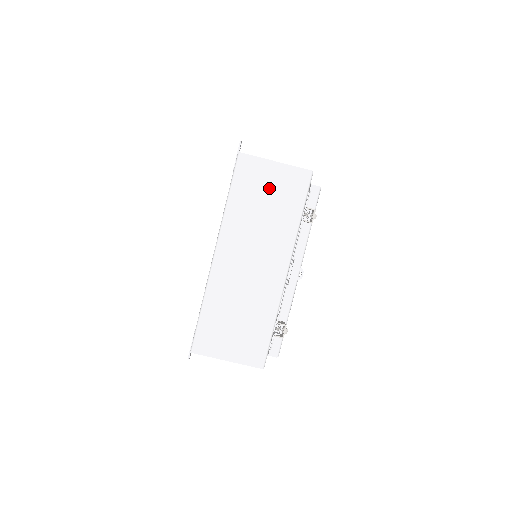
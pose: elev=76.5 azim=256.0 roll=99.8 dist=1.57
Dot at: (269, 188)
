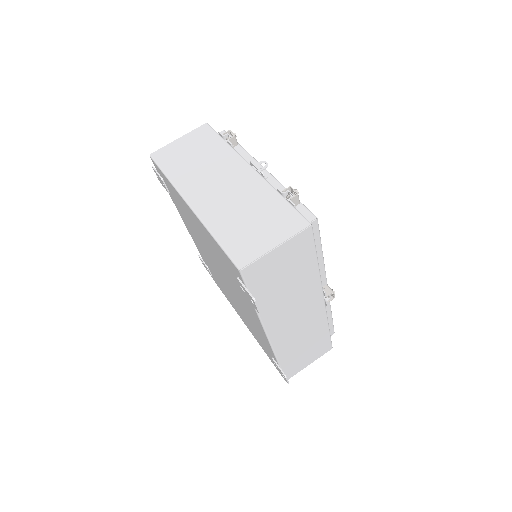
Dot at: (188, 150)
